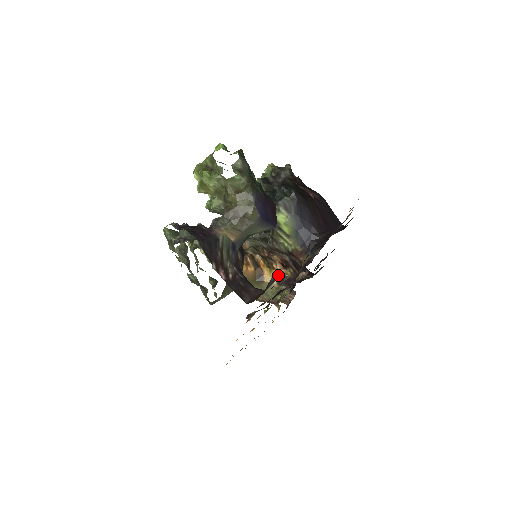
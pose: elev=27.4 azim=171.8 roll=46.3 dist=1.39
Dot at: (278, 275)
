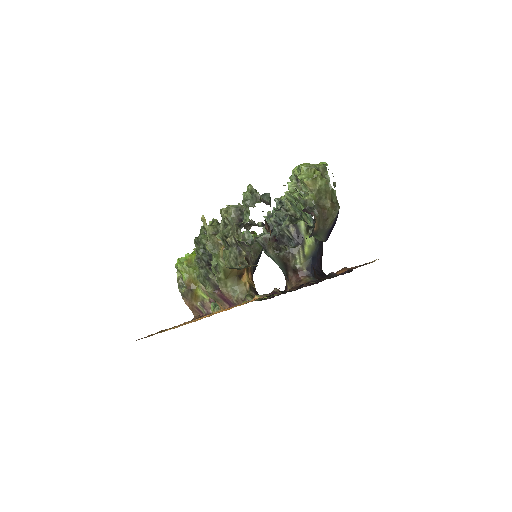
Dot at: occluded
